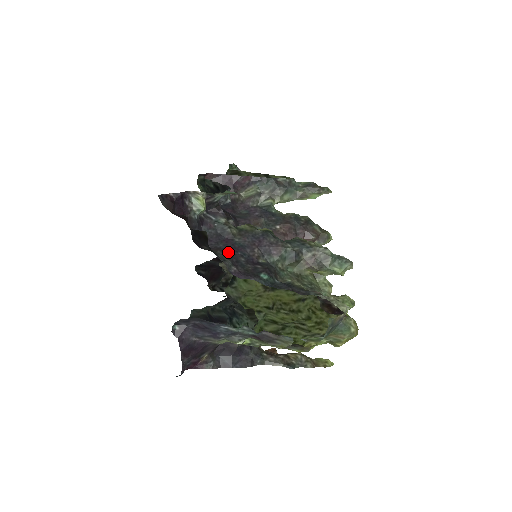
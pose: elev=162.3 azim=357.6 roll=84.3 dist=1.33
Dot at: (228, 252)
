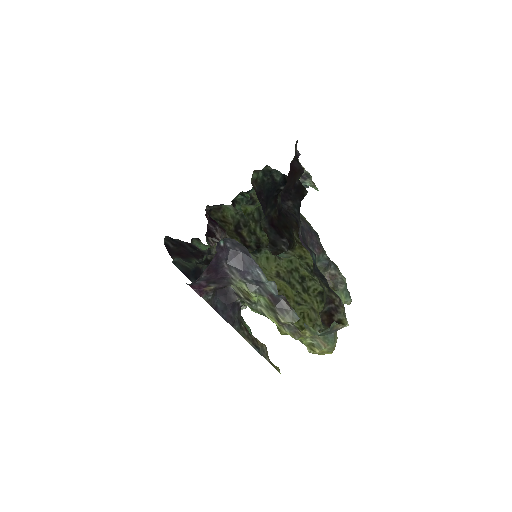
Dot at: (296, 221)
